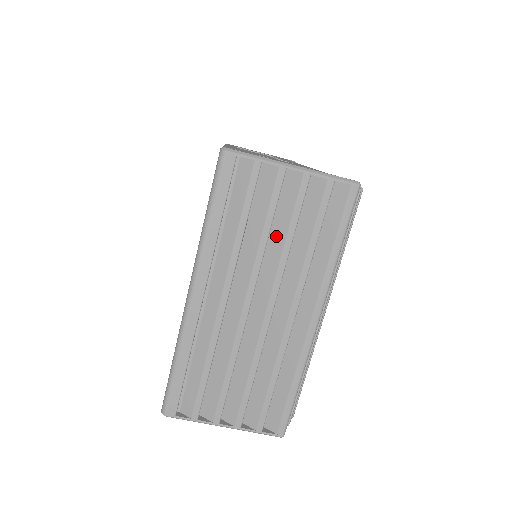
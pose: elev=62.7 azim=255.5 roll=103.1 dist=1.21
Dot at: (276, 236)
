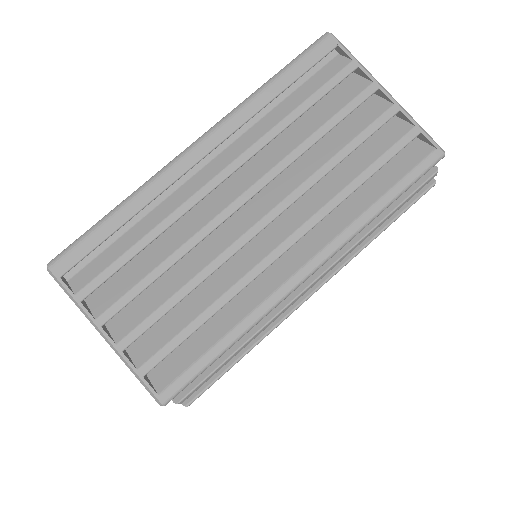
Dot at: (323, 151)
